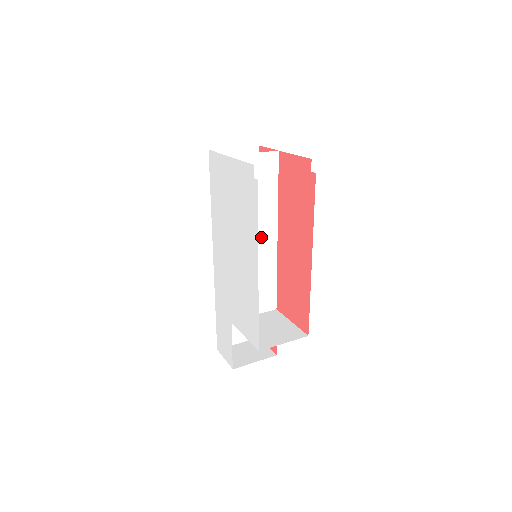
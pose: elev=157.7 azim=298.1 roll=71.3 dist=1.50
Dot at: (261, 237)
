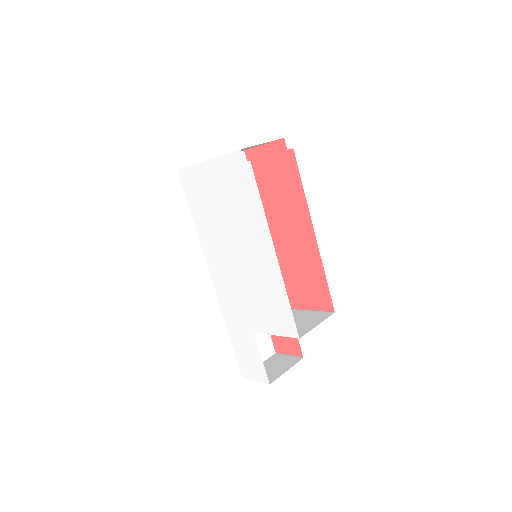
Dot at: occluded
